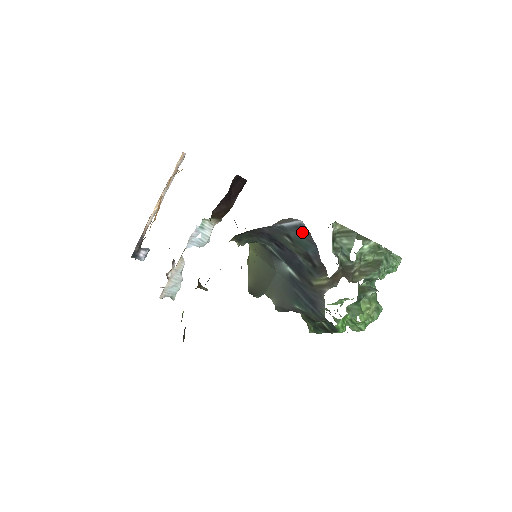
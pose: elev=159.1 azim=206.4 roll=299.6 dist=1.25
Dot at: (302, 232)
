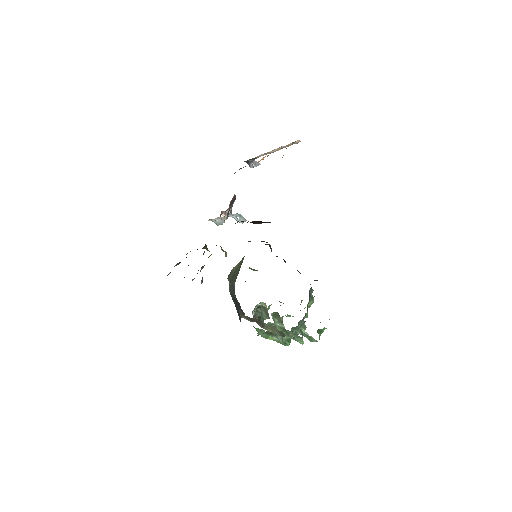
Dot at: occluded
